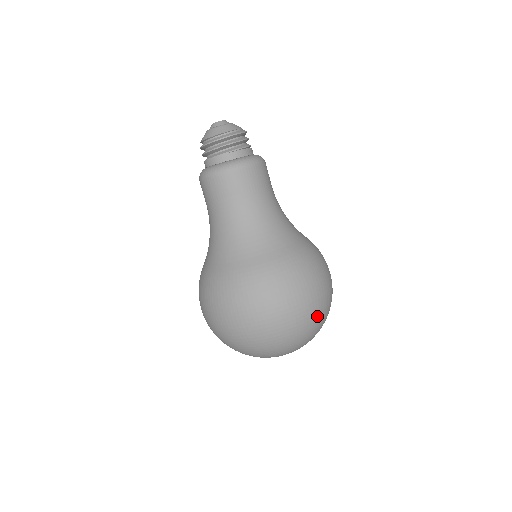
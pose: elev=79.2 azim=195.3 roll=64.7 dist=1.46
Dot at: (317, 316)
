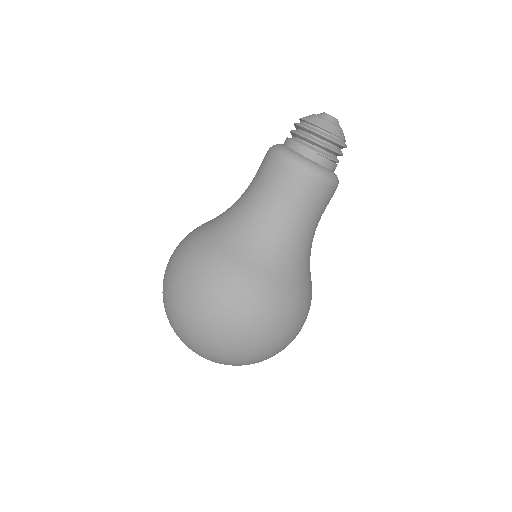
Dot at: (264, 355)
